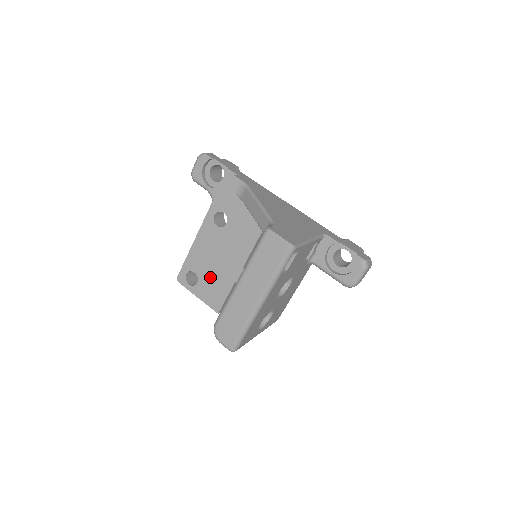
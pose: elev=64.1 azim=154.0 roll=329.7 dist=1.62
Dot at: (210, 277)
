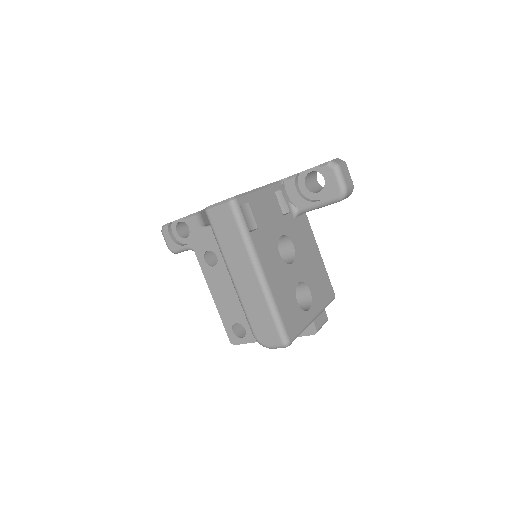
Dot at: occluded
